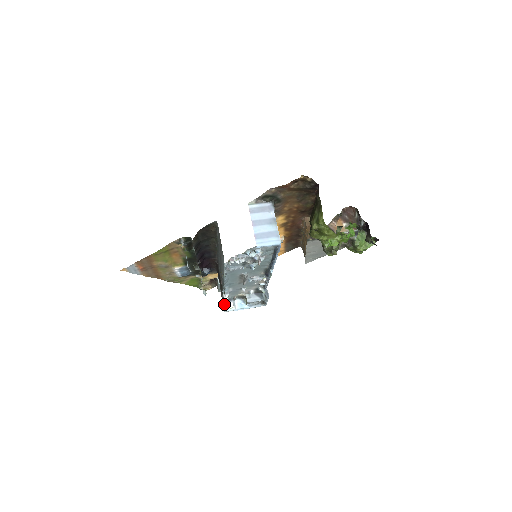
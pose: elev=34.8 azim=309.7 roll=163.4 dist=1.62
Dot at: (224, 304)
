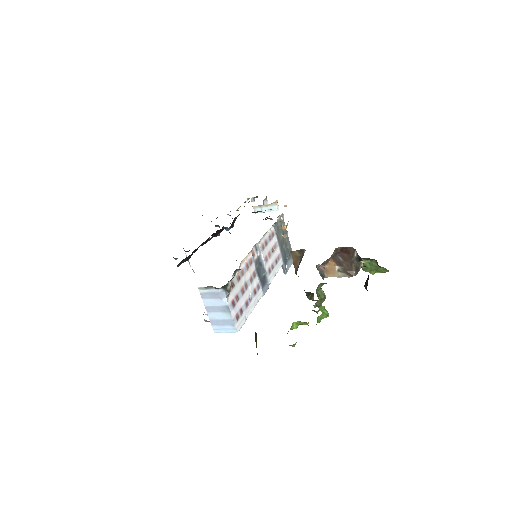
Dot at: occluded
